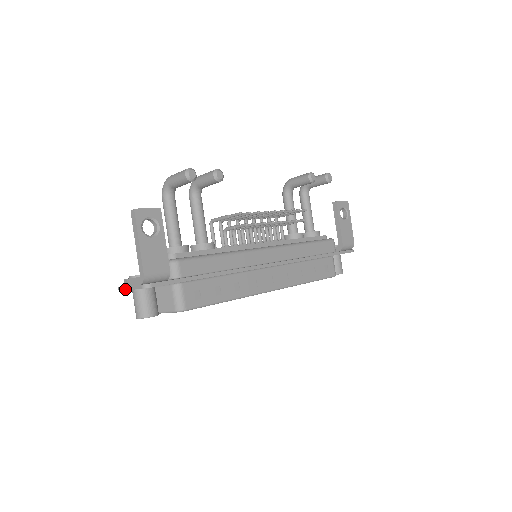
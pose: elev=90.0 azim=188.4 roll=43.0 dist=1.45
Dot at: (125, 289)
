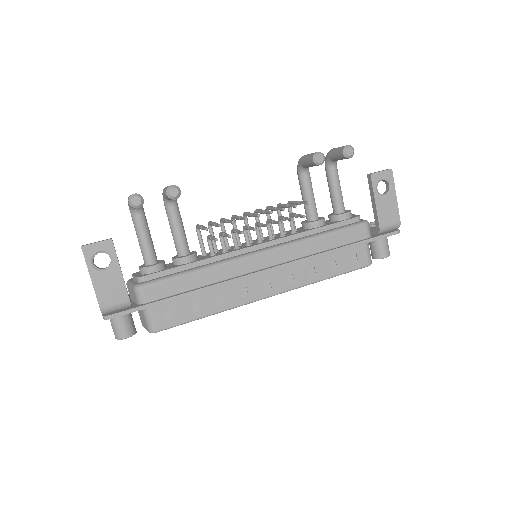
Dot at: occluded
